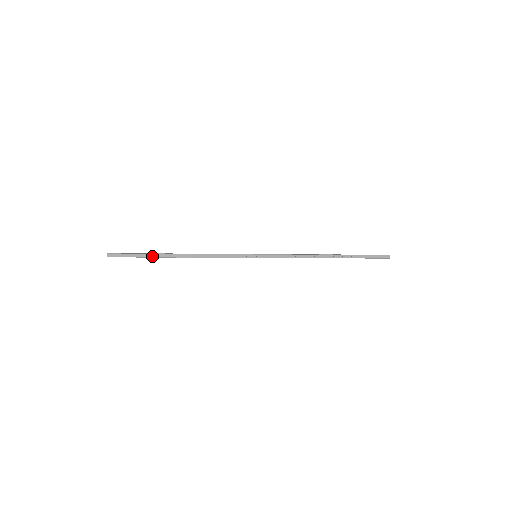
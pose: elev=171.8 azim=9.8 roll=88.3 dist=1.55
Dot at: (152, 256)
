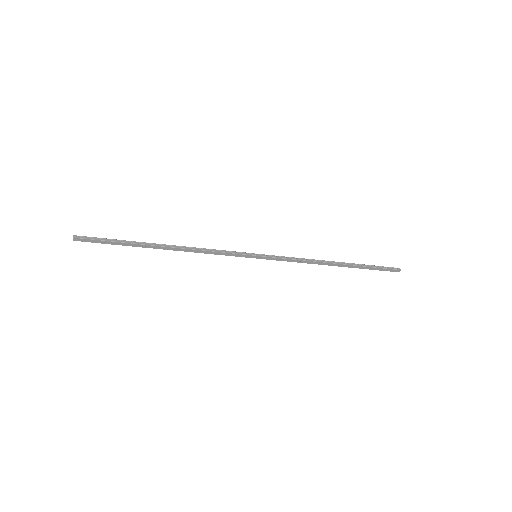
Dot at: (131, 245)
